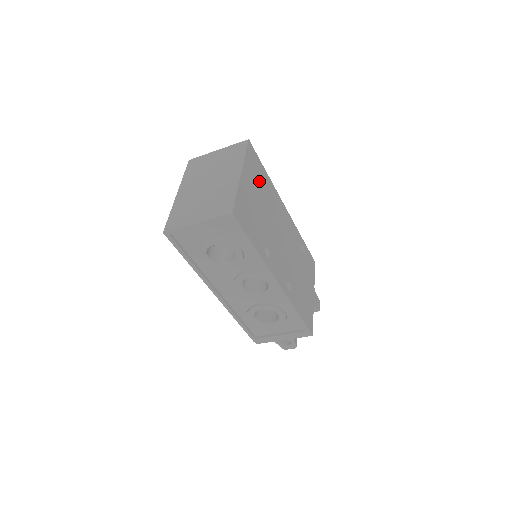
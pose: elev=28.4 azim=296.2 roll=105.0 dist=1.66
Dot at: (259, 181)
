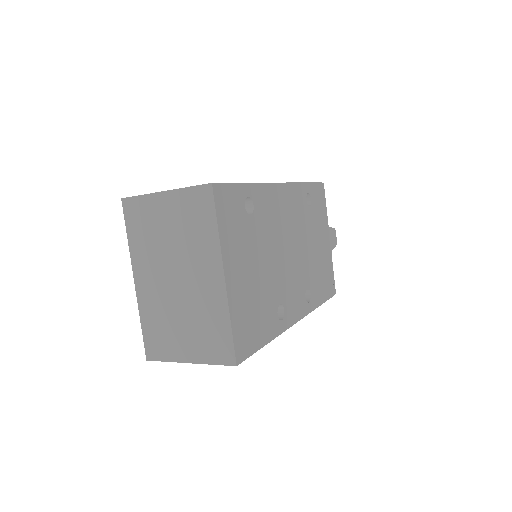
Dot at: (245, 226)
